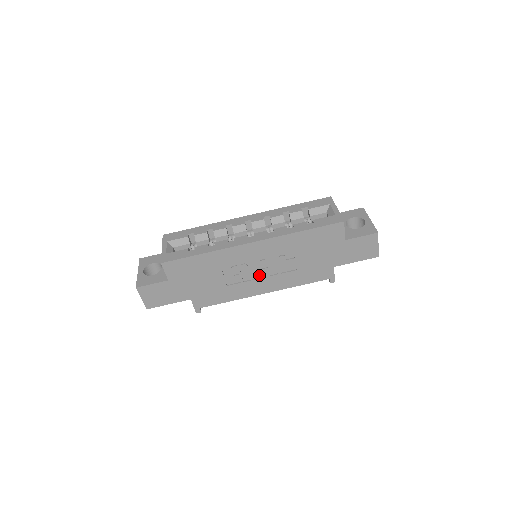
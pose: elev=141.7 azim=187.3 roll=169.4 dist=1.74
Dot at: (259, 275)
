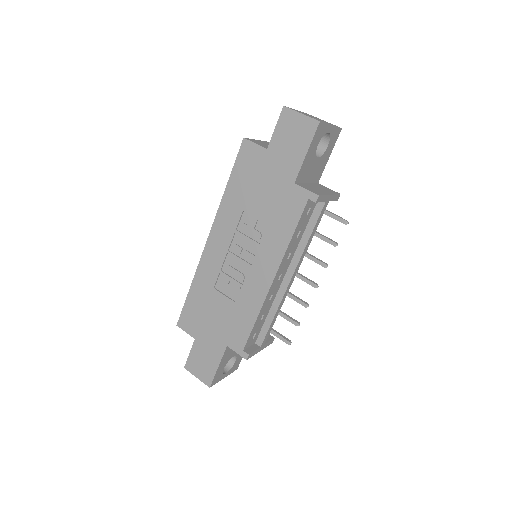
Dot at: (247, 265)
